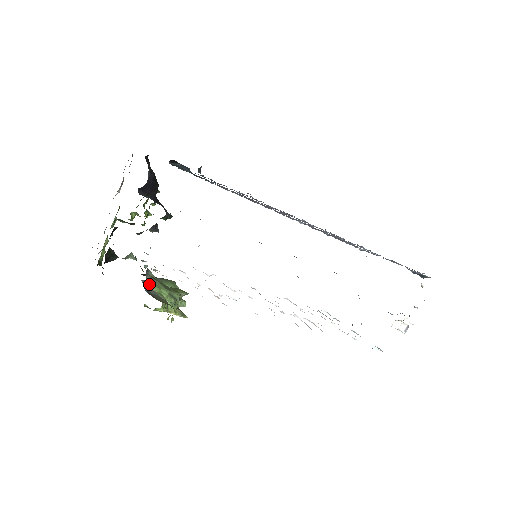
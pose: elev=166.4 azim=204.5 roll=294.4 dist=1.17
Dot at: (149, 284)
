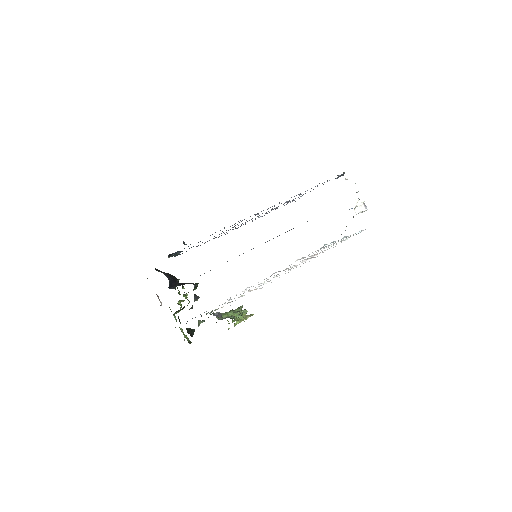
Dot at: (218, 314)
